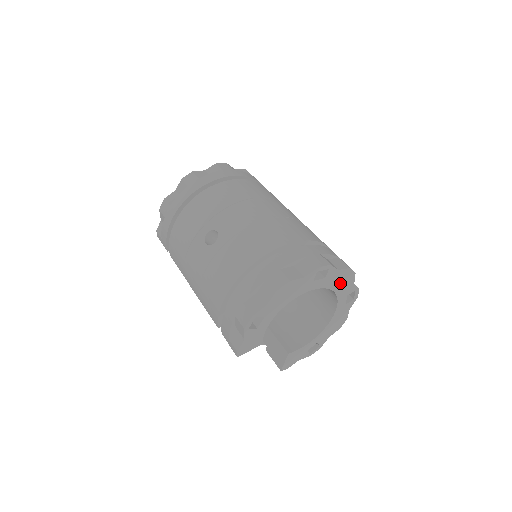
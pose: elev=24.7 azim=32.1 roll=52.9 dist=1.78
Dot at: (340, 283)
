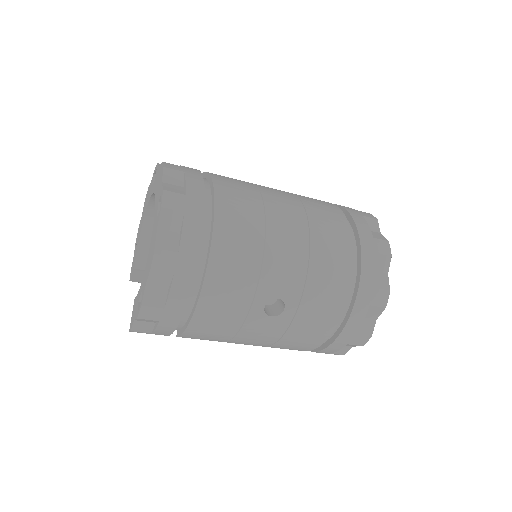
Dot at: occluded
